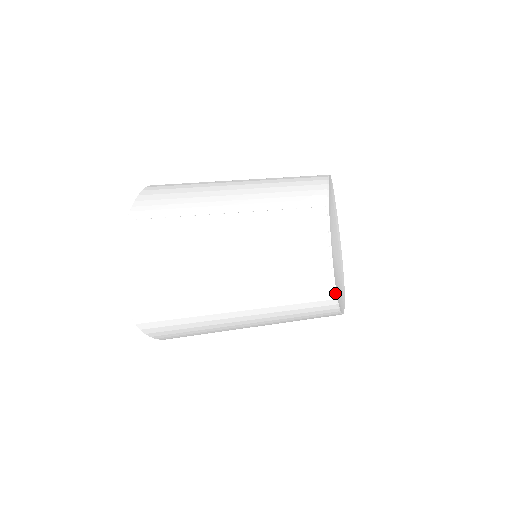
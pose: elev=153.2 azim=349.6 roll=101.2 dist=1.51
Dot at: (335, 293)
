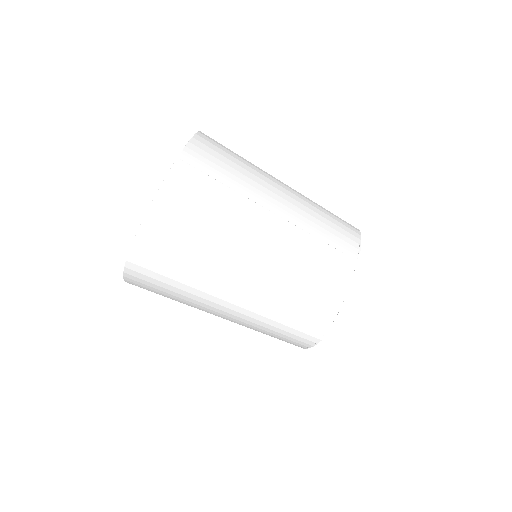
Dot at: (324, 335)
